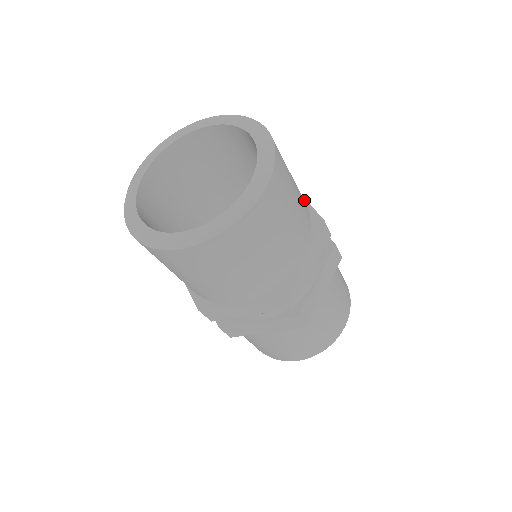
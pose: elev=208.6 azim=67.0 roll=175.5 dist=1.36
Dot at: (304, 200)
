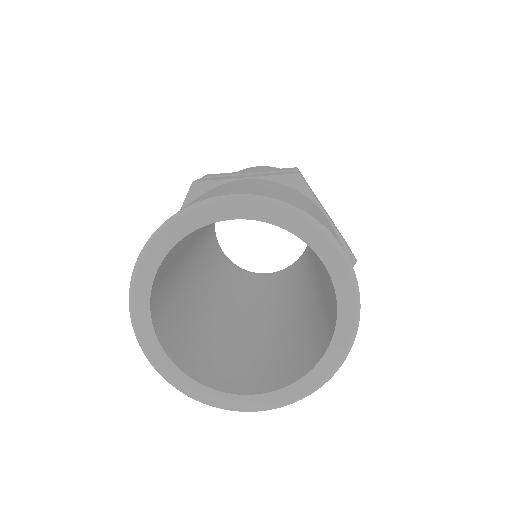
Dot at: (332, 226)
